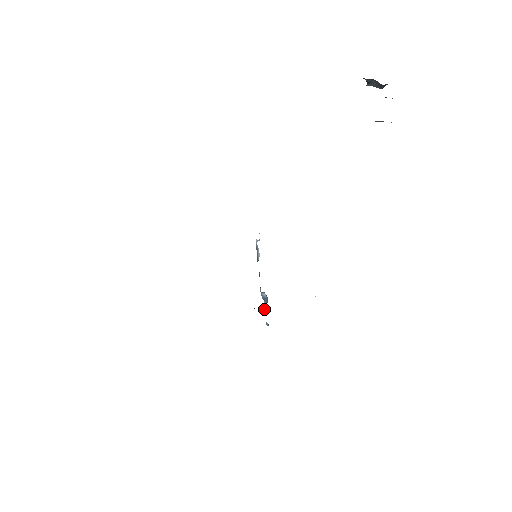
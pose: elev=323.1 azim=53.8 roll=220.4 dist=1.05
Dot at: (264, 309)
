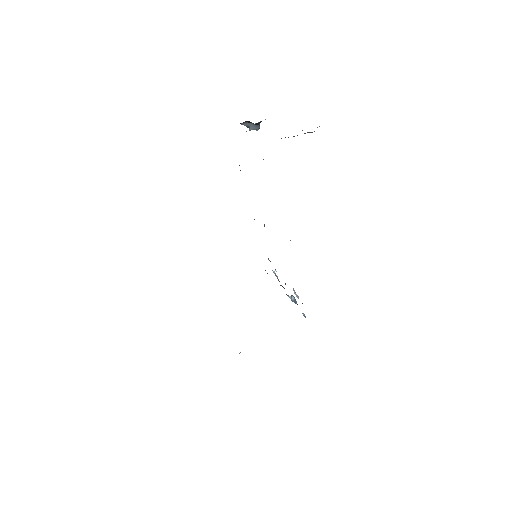
Dot at: occluded
